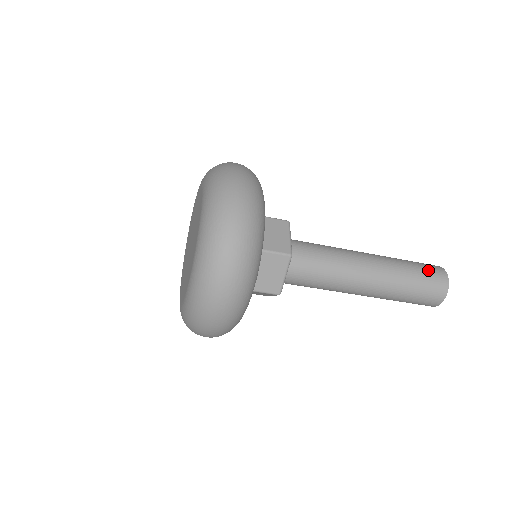
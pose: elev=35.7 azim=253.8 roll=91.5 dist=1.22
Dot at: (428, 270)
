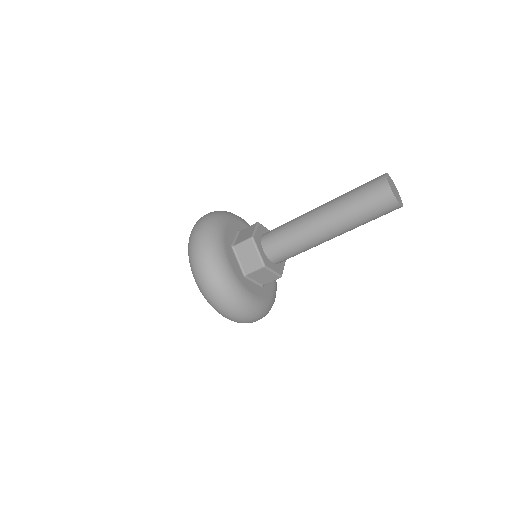
Dot at: (368, 183)
